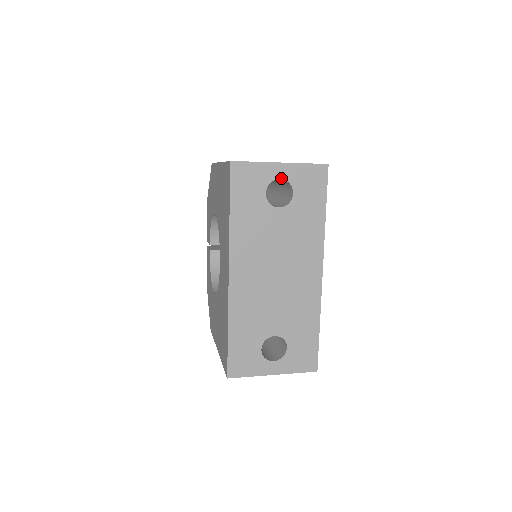
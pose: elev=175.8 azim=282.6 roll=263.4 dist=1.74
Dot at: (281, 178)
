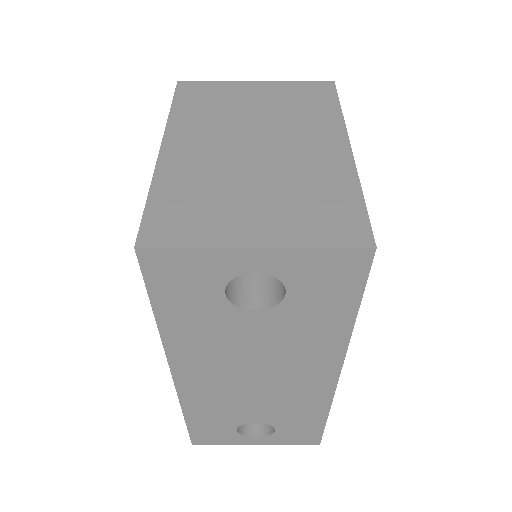
Dot at: (258, 271)
